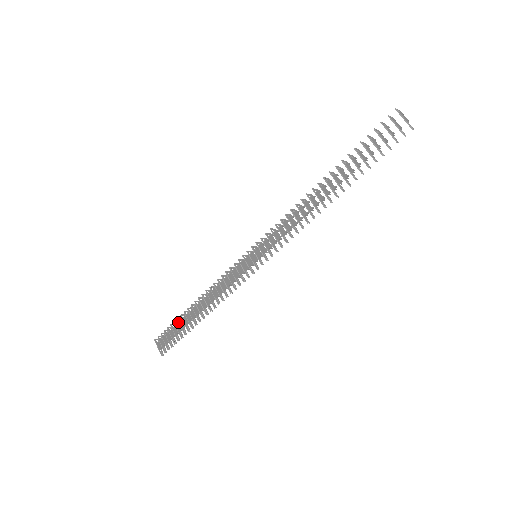
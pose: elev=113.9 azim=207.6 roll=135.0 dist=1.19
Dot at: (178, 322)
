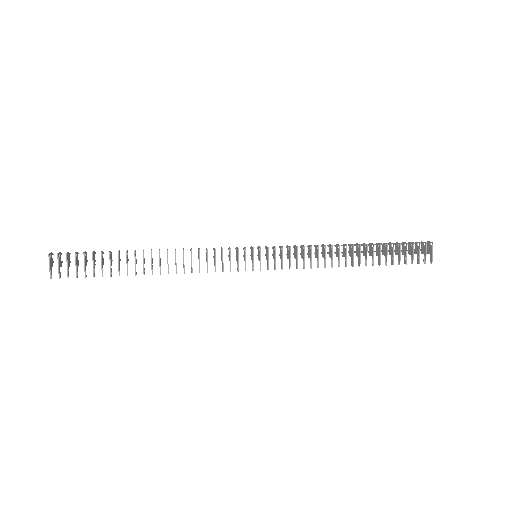
Dot at: occluded
